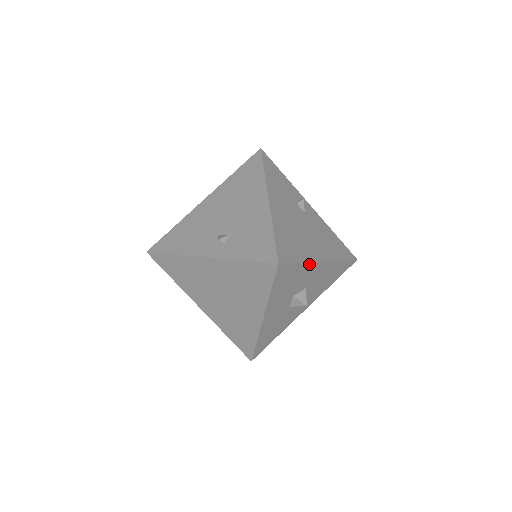
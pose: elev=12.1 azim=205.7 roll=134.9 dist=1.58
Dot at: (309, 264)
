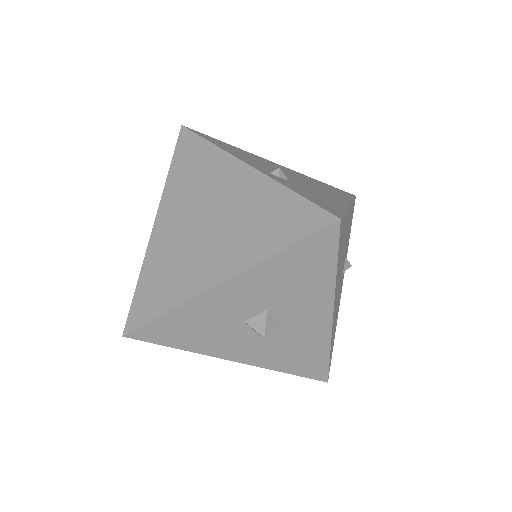
Dot at: (331, 289)
